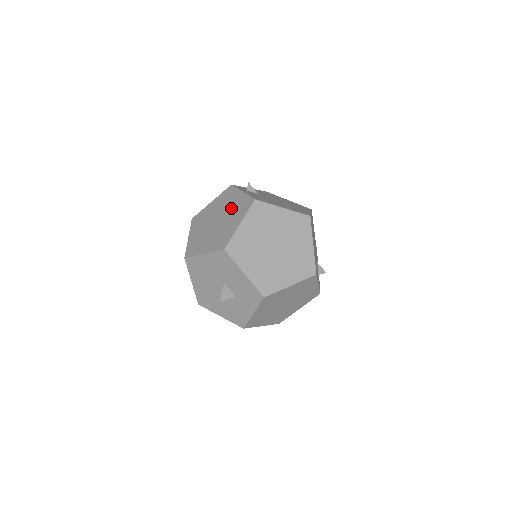
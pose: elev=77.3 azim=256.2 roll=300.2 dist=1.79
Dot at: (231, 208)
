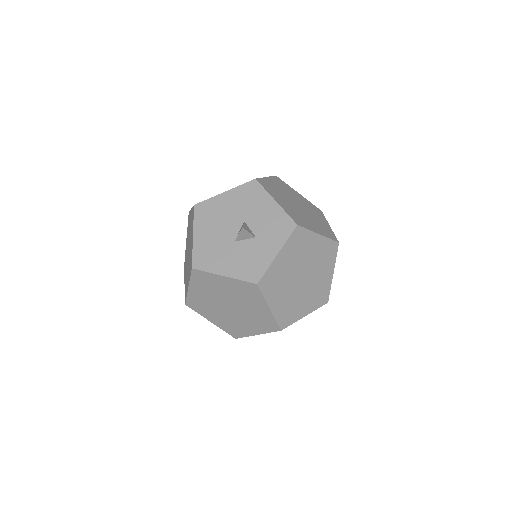
Dot at: occluded
